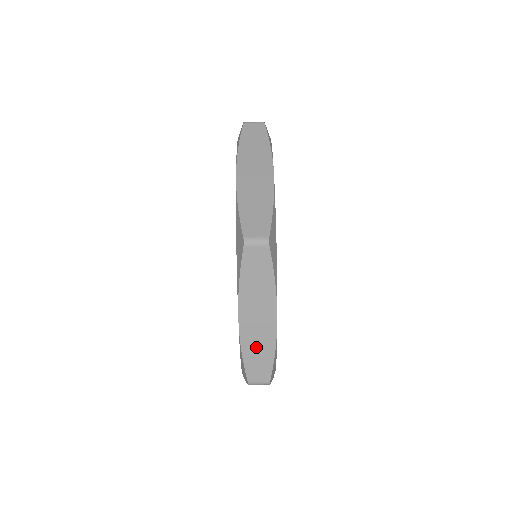
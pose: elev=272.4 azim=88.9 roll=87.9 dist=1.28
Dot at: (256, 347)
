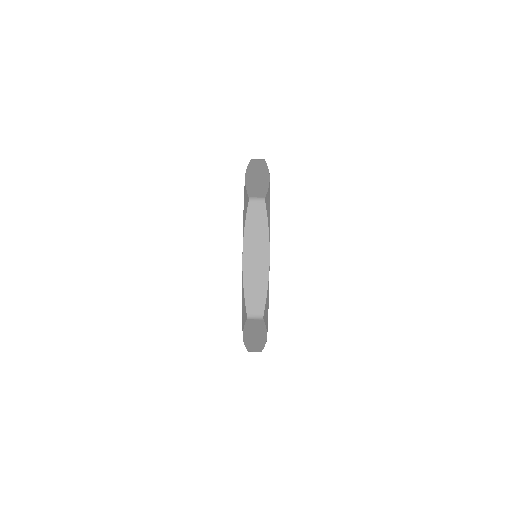
Dot at: (254, 282)
